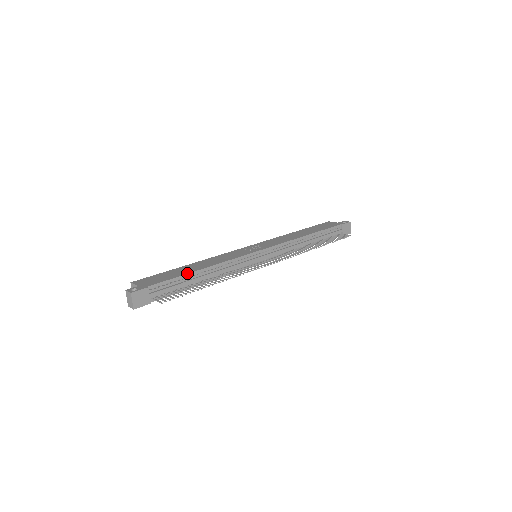
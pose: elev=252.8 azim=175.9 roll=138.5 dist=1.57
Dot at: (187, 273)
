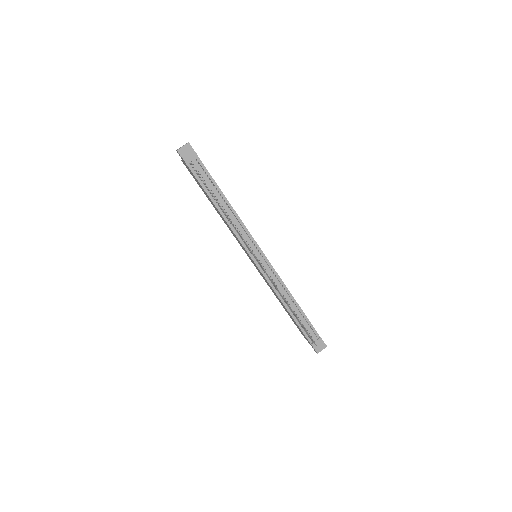
Dot at: occluded
